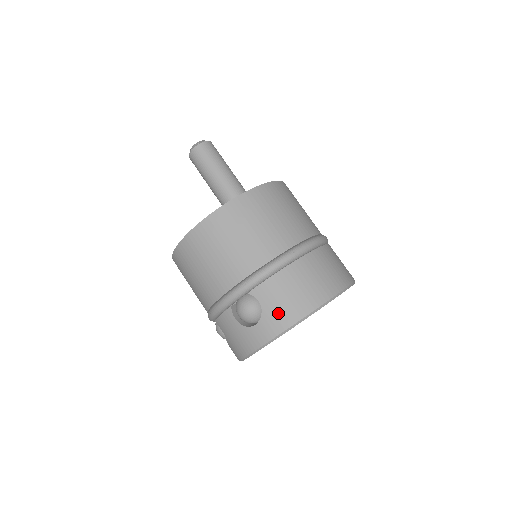
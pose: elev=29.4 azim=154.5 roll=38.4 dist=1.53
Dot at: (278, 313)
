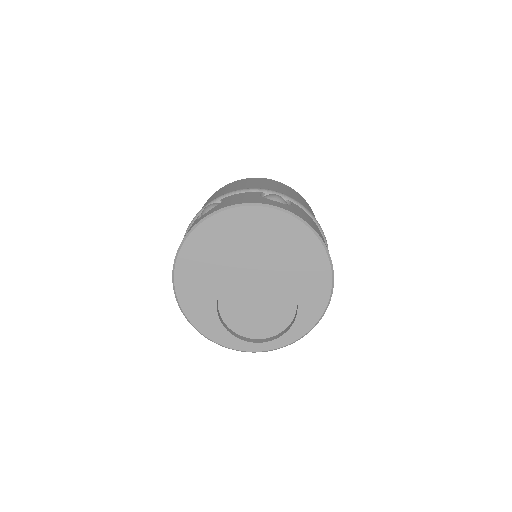
Dot at: (301, 214)
